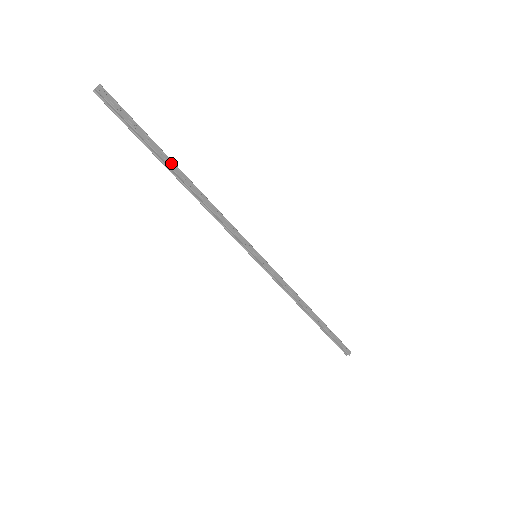
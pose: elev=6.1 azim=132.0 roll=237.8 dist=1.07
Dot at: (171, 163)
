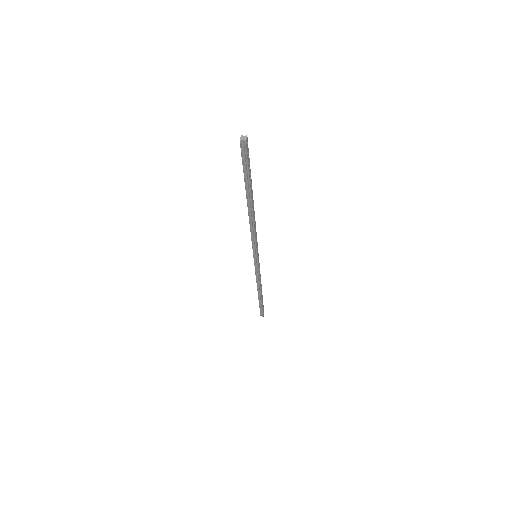
Dot at: (252, 194)
